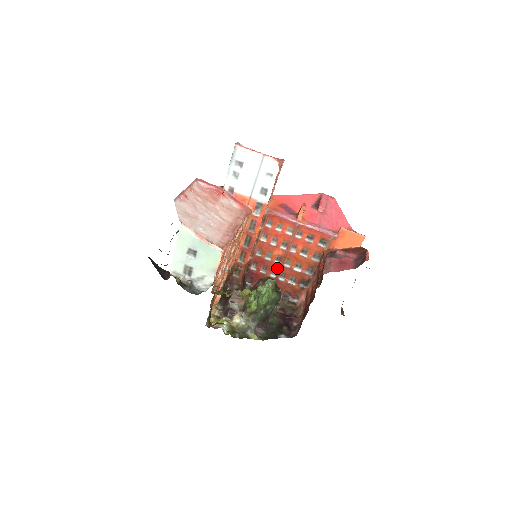
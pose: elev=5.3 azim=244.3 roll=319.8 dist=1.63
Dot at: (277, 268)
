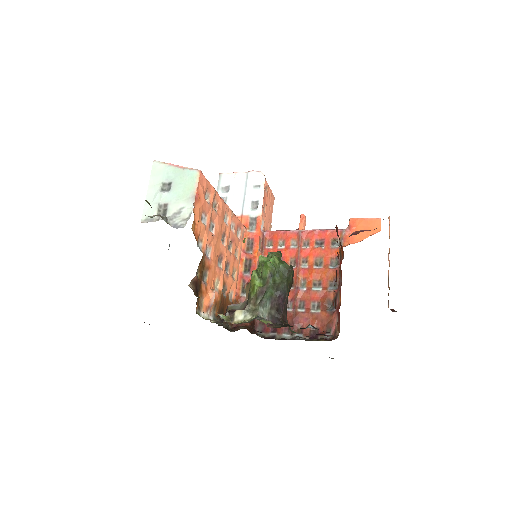
Dot at: (292, 297)
